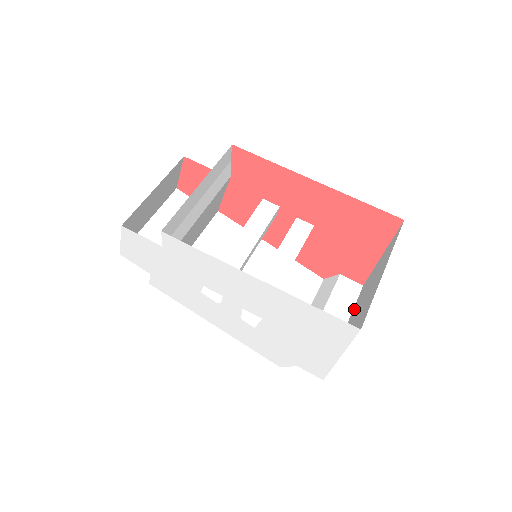
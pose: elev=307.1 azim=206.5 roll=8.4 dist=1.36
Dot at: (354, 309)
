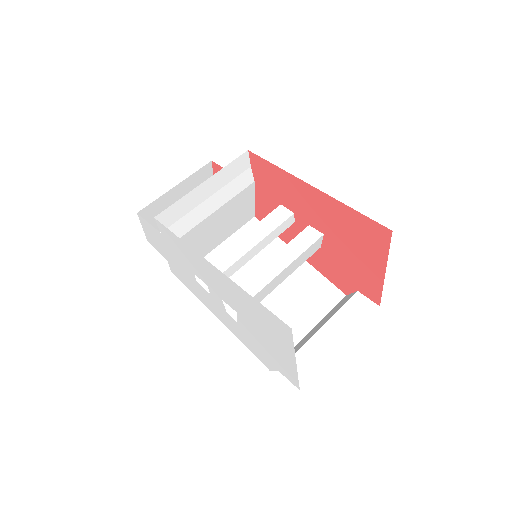
Dot at: occluded
